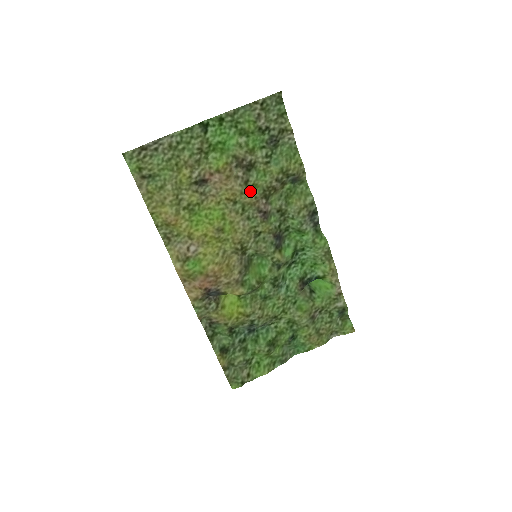
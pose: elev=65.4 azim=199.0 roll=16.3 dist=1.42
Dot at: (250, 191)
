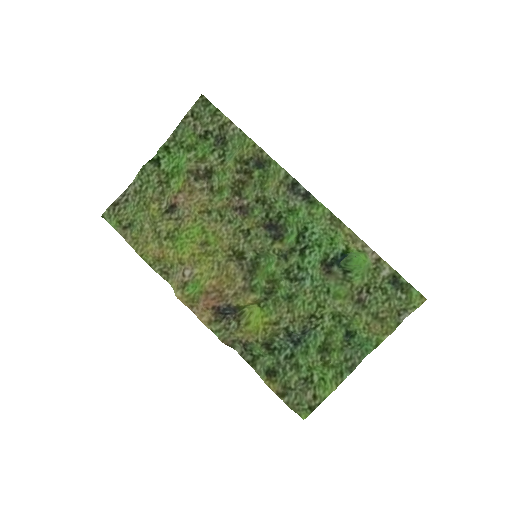
Dot at: (219, 195)
